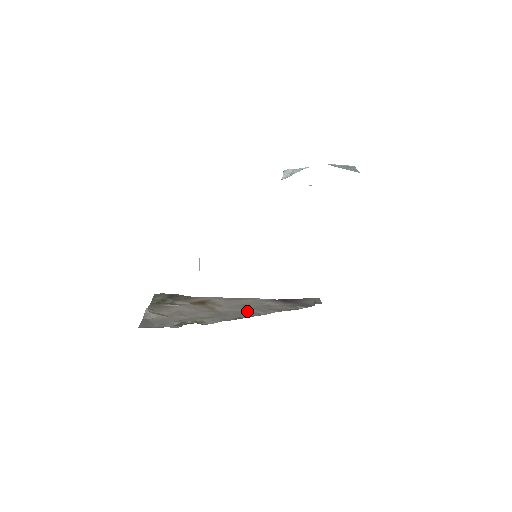
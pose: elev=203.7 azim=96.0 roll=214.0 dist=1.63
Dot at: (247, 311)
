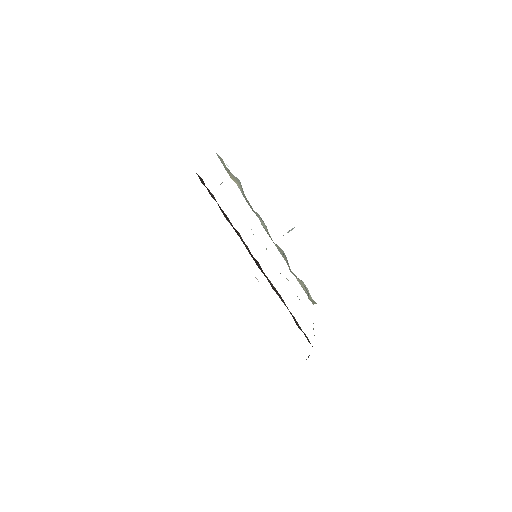
Dot at: occluded
